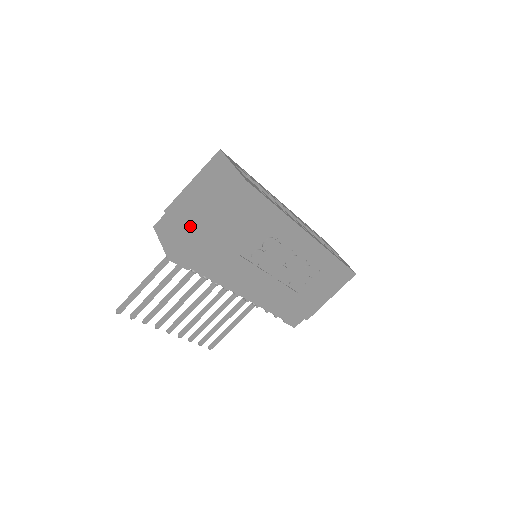
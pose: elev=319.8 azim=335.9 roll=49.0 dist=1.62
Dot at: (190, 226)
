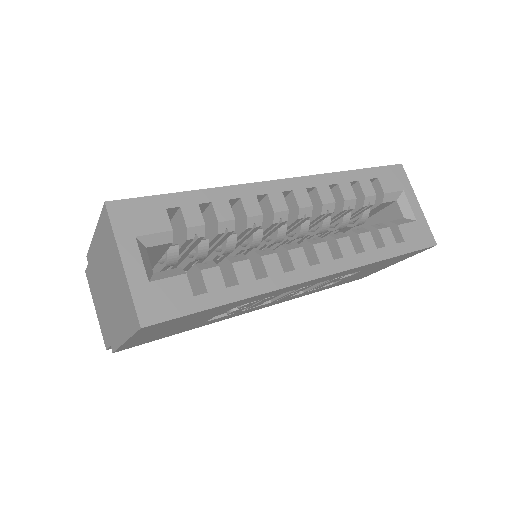
Dot at: (110, 326)
